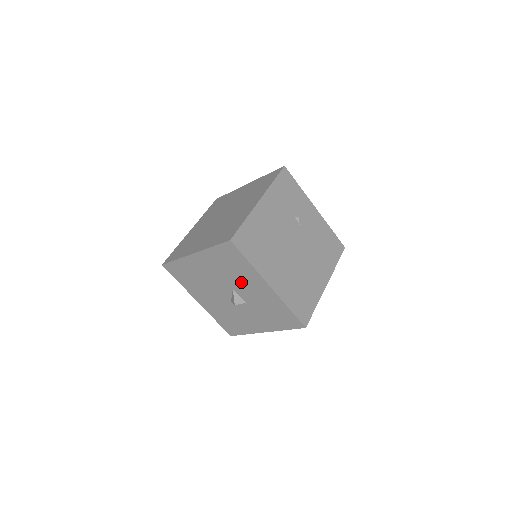
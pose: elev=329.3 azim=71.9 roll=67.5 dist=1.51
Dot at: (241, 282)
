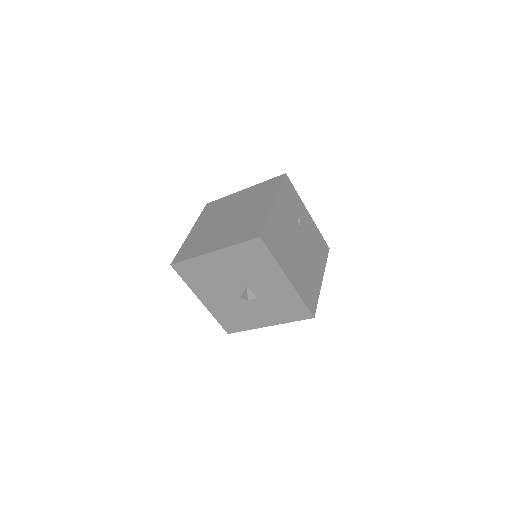
Dot at: (258, 278)
